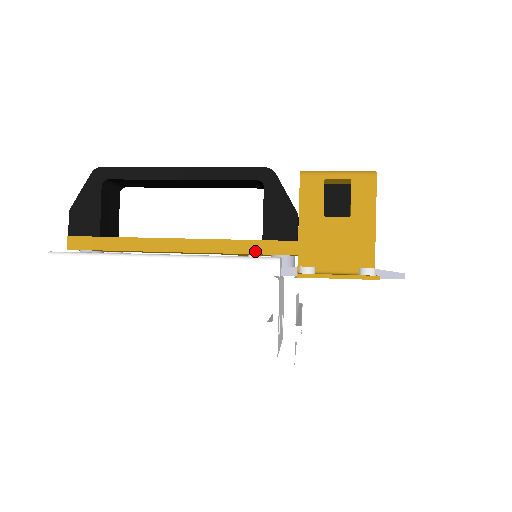
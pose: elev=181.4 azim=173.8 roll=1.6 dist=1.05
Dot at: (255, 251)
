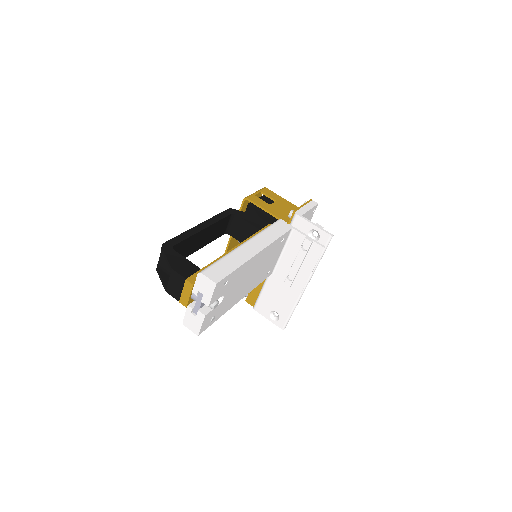
Dot at: occluded
